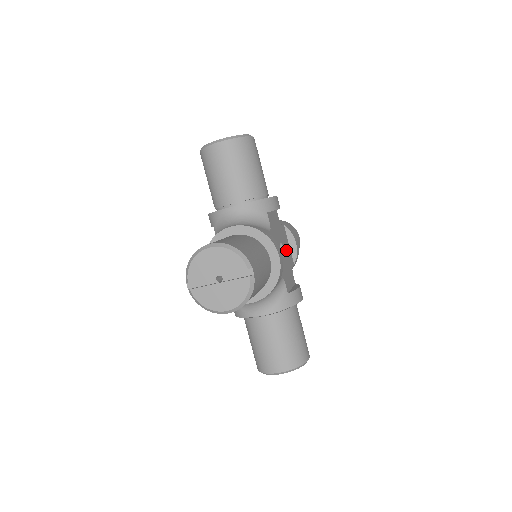
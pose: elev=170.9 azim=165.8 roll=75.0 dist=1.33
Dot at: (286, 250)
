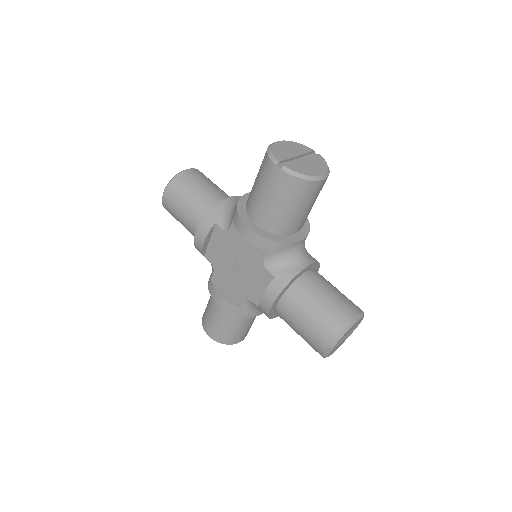
Dot at: occluded
